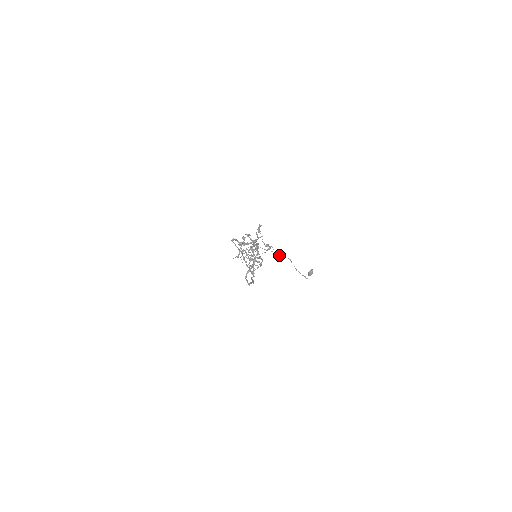
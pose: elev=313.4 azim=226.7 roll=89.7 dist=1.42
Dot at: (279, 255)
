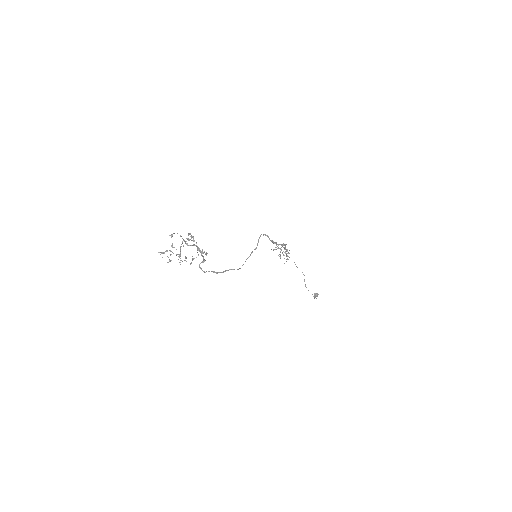
Dot at: occluded
